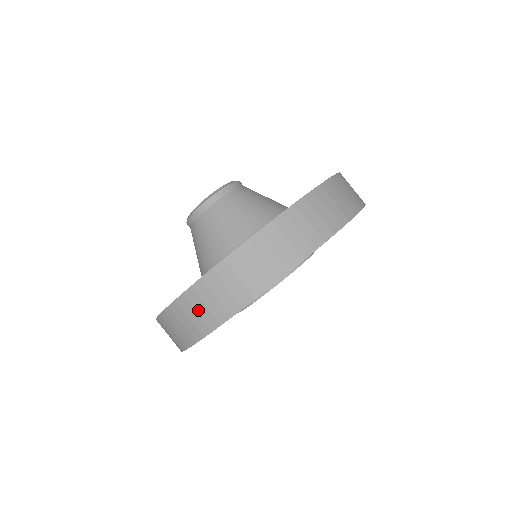
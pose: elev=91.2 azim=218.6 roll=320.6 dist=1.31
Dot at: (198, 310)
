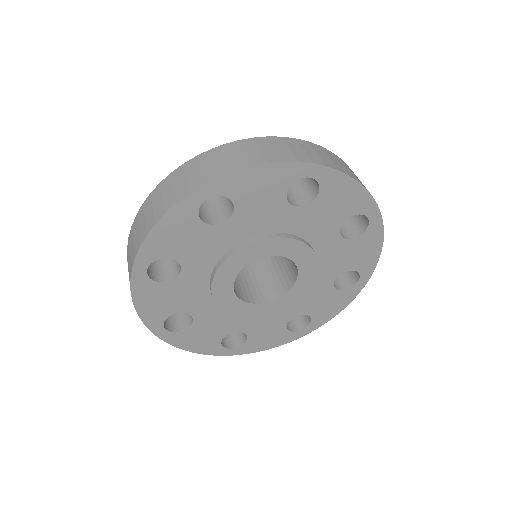
Dot at: (319, 153)
